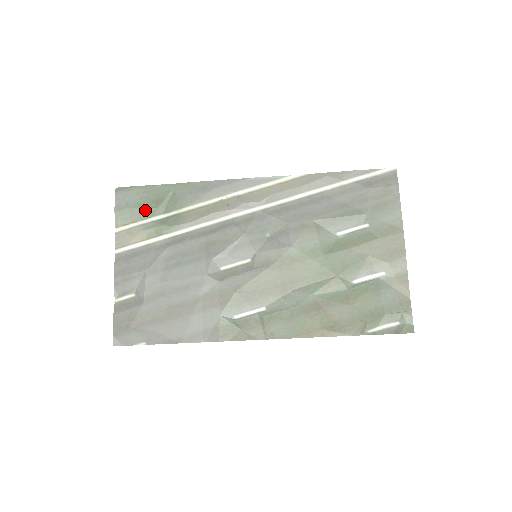
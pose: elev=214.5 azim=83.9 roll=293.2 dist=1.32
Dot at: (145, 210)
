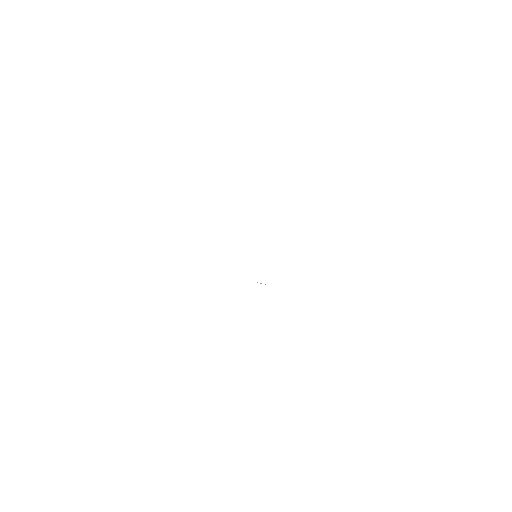
Dot at: occluded
